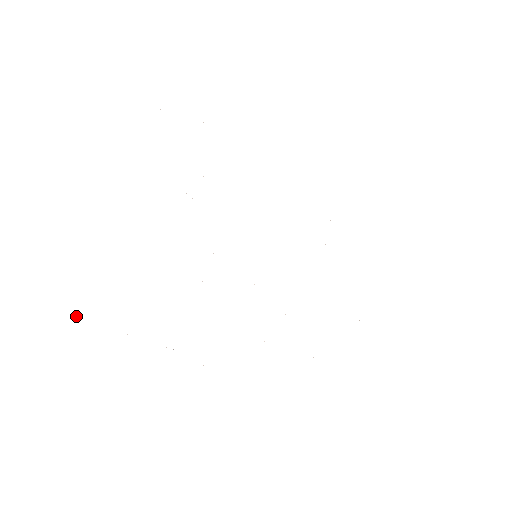
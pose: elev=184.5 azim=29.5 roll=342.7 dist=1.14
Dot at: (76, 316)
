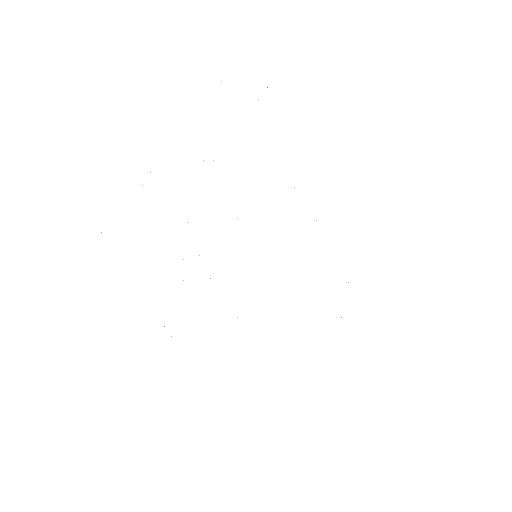
Dot at: occluded
